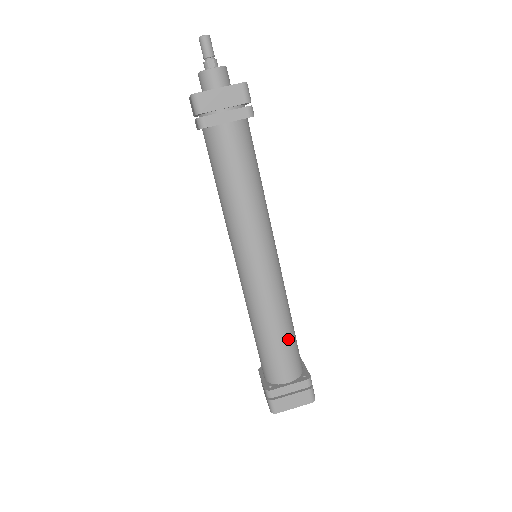
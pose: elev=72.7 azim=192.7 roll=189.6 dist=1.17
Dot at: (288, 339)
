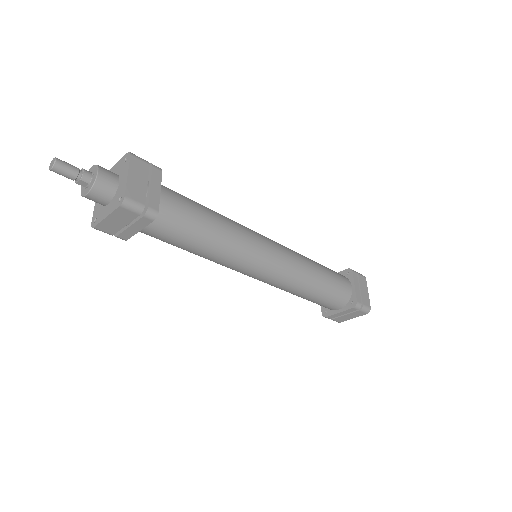
Dot at: (321, 293)
